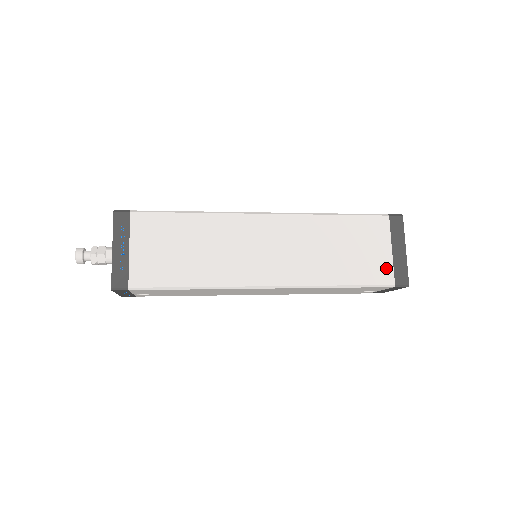
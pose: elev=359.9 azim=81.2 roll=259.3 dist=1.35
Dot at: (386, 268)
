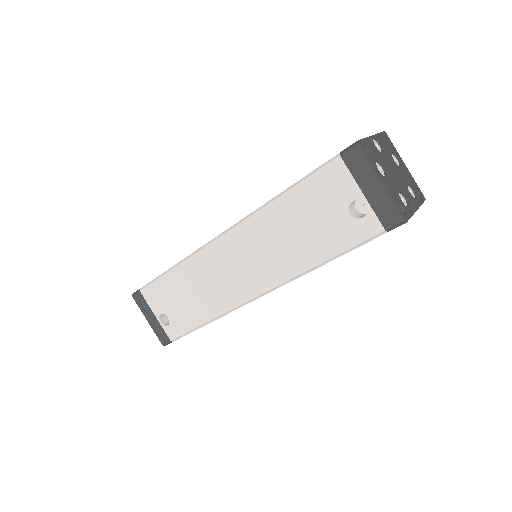
Dot at: occluded
